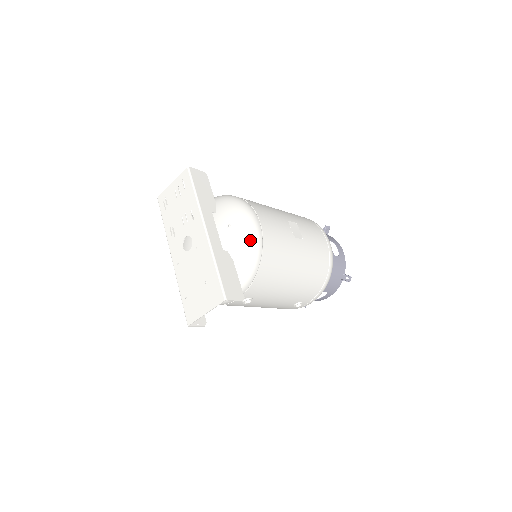
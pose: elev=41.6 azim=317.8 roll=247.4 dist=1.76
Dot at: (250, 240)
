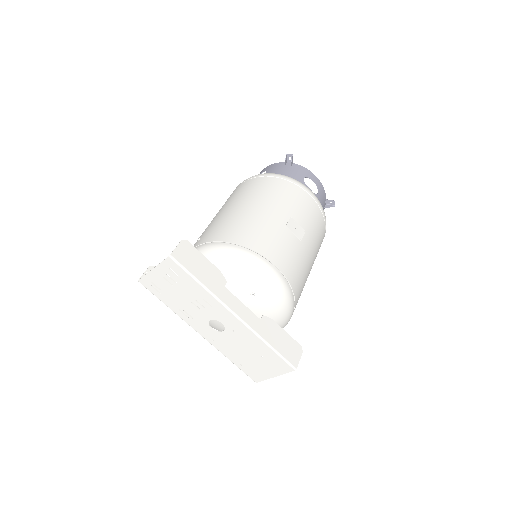
Dot at: (281, 296)
